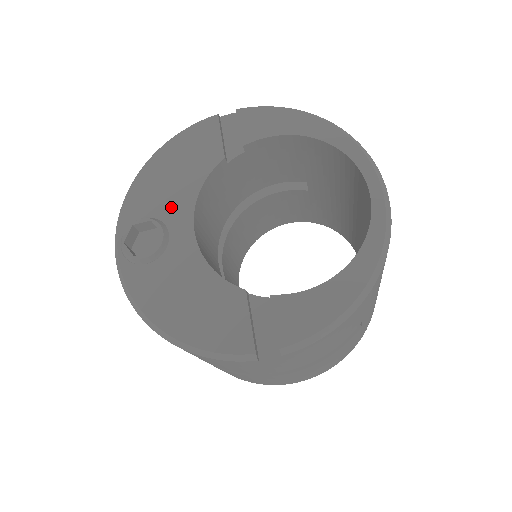
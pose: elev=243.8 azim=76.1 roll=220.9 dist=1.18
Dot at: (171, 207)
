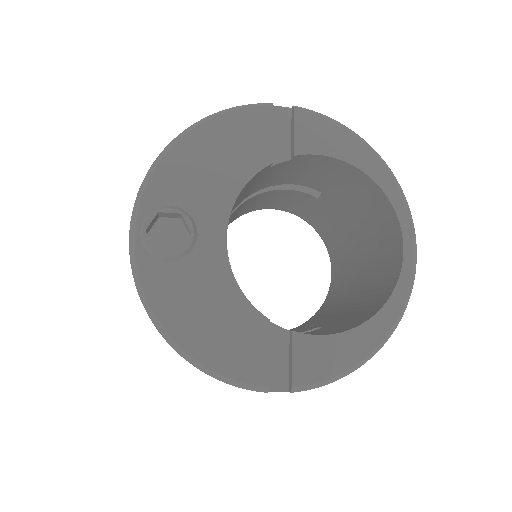
Dot at: (205, 202)
